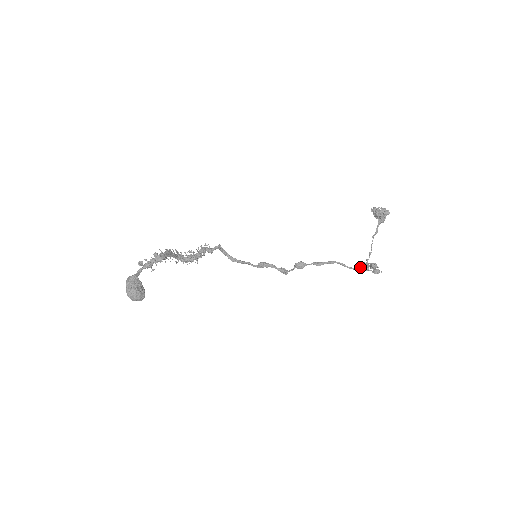
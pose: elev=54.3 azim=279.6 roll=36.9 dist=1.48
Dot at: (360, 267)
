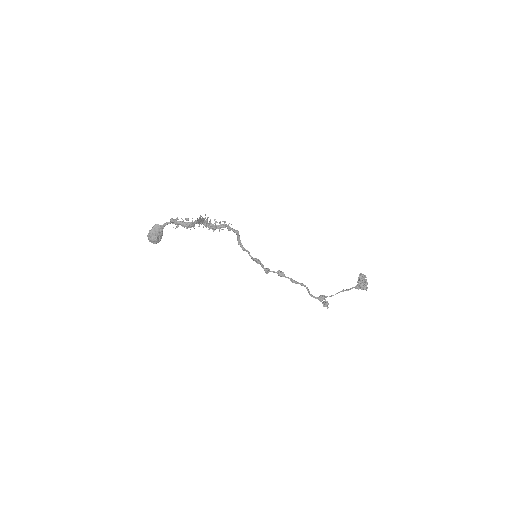
Dot at: (318, 297)
